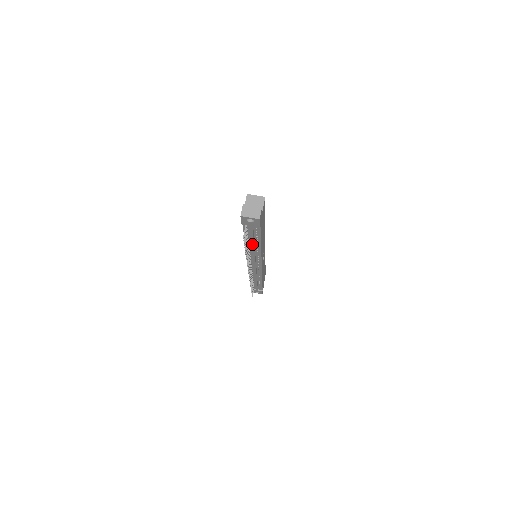
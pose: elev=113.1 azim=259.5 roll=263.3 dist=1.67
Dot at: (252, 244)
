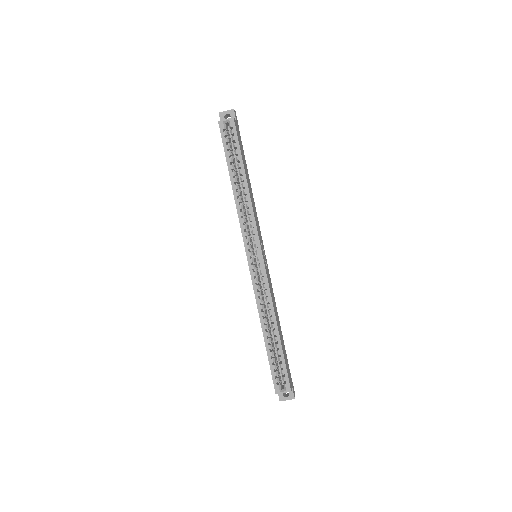
Dot at: occluded
